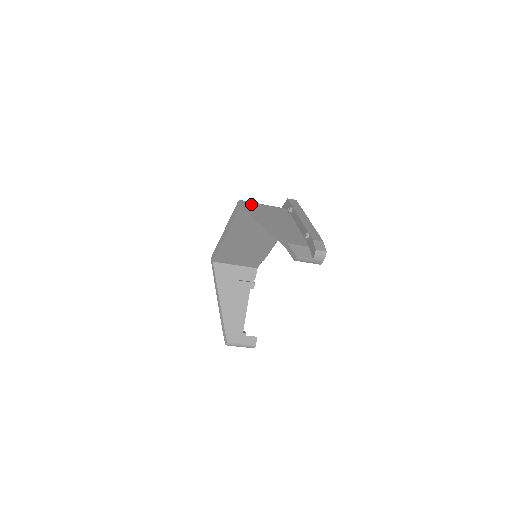
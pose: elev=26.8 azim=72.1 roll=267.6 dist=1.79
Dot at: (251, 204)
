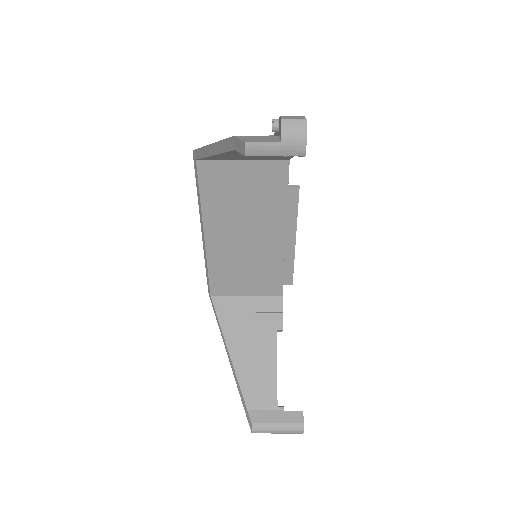
Dot at: occluded
